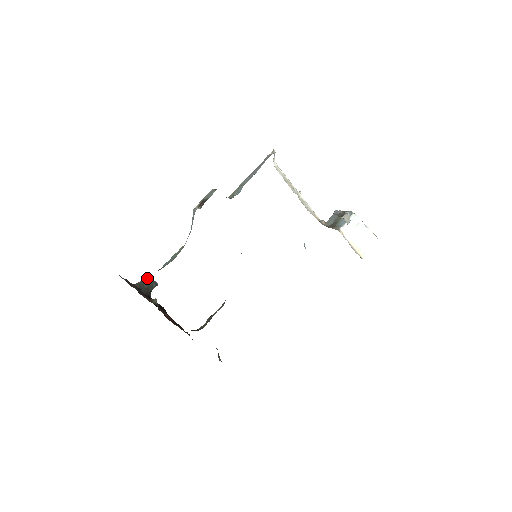
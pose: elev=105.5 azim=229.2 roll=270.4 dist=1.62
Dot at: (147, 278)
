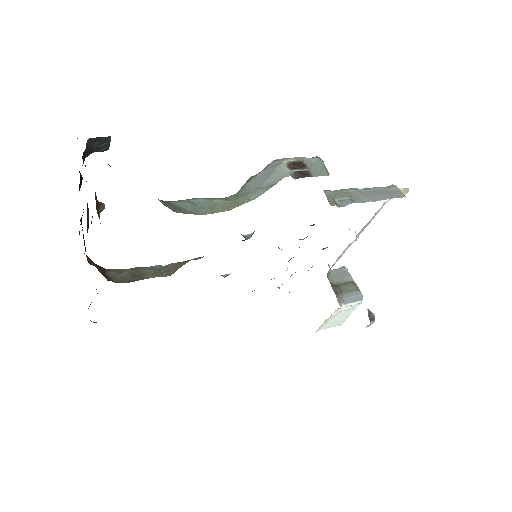
Dot at: (108, 136)
